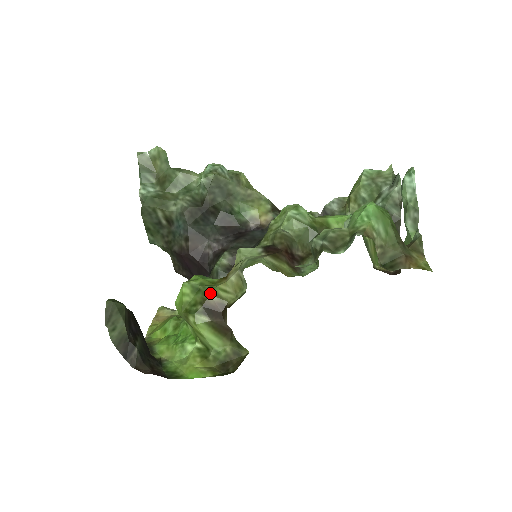
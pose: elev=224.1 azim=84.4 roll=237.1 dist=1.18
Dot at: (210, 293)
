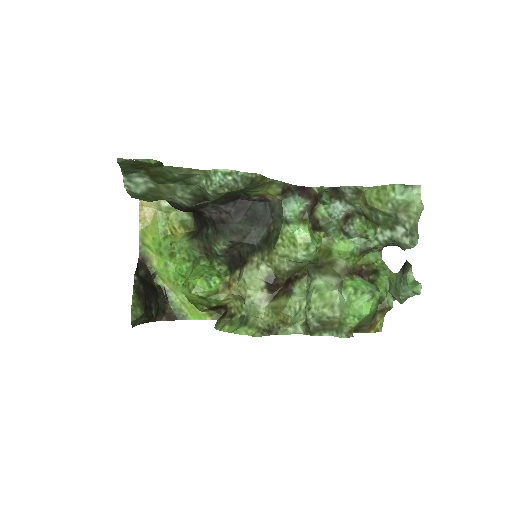
Dot at: (215, 305)
